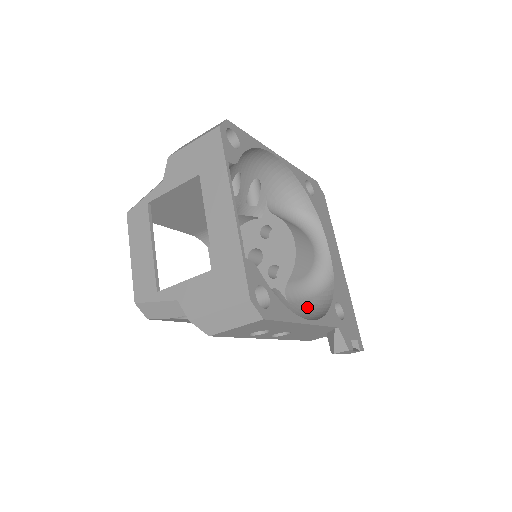
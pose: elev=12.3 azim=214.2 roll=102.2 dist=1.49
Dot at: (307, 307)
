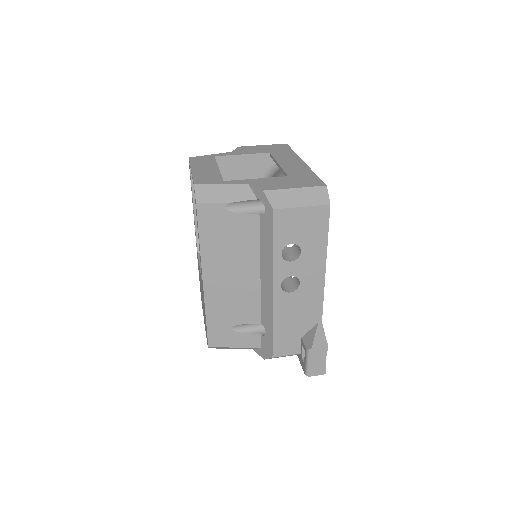
Dot at: occluded
